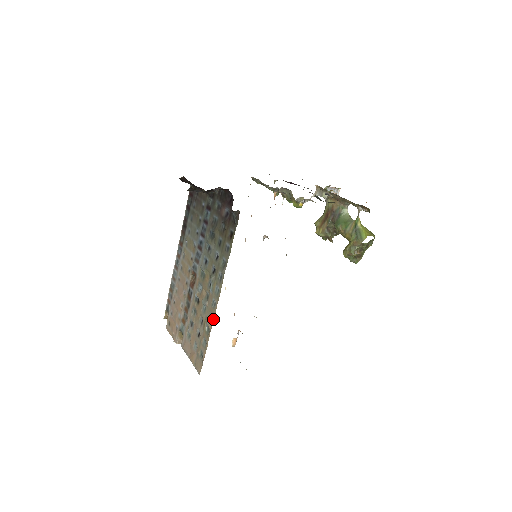
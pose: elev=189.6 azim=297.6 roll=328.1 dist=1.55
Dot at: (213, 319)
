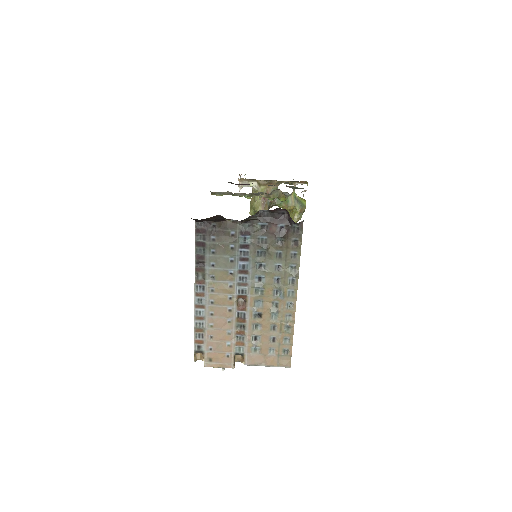
Dot at: (293, 317)
